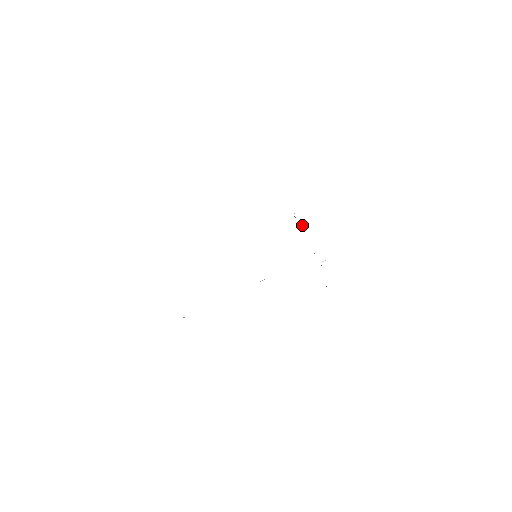
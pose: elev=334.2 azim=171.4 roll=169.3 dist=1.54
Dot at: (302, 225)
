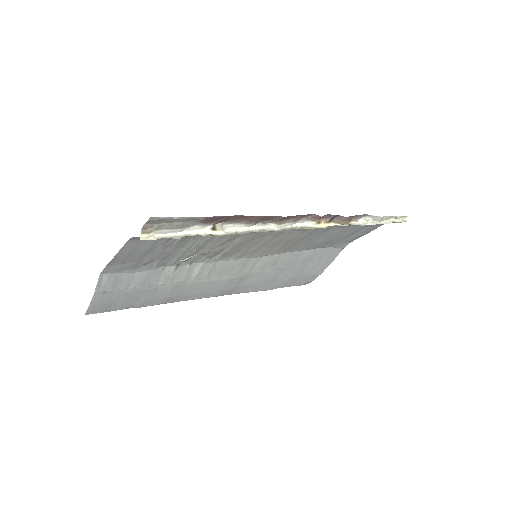
Dot at: (369, 221)
